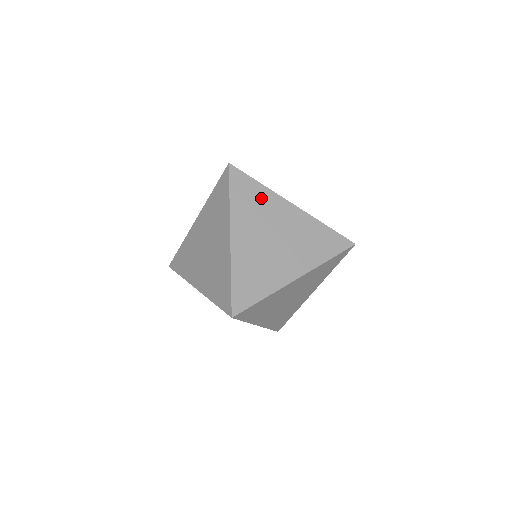
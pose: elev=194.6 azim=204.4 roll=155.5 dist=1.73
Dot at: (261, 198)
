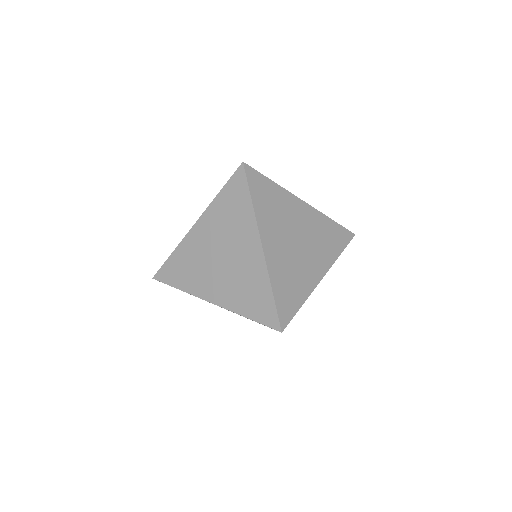
Dot at: (278, 198)
